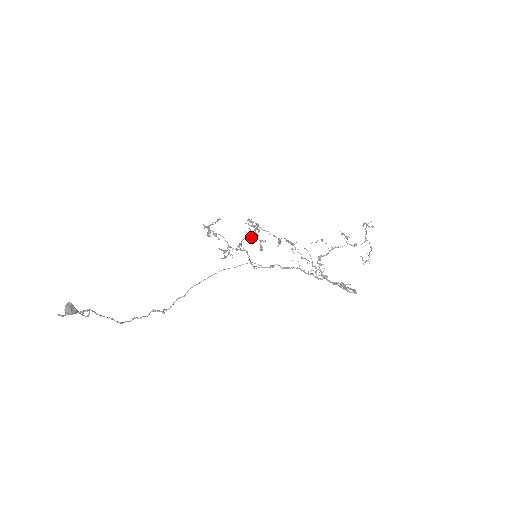
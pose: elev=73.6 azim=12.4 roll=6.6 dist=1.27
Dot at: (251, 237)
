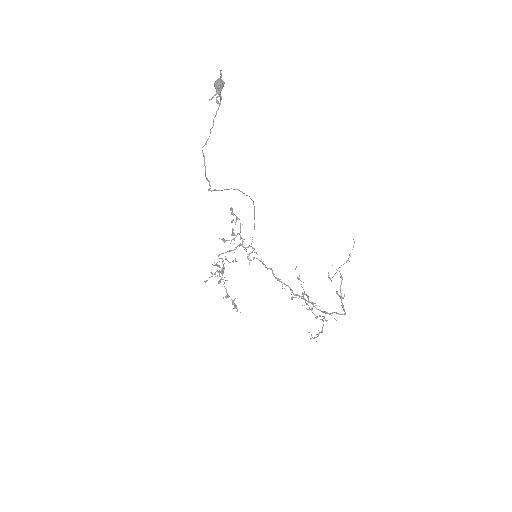
Dot at: occluded
